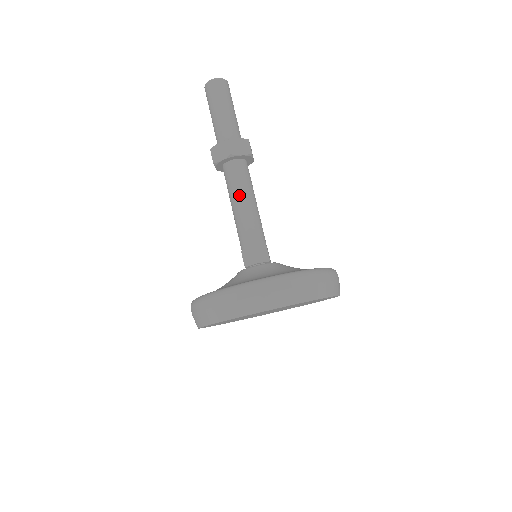
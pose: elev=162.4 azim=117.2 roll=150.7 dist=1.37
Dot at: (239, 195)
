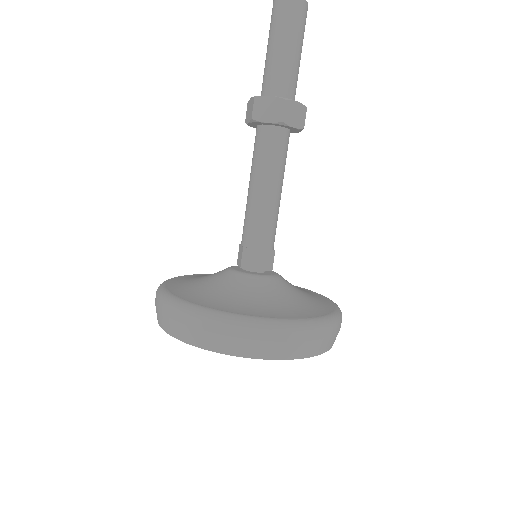
Dot at: (269, 177)
